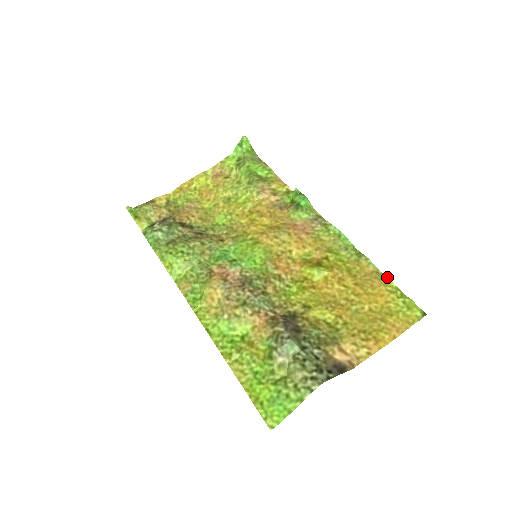
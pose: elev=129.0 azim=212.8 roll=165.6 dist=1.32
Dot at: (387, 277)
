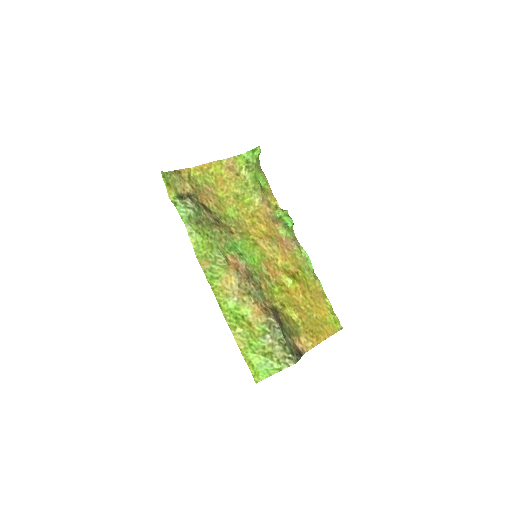
Dot at: occluded
